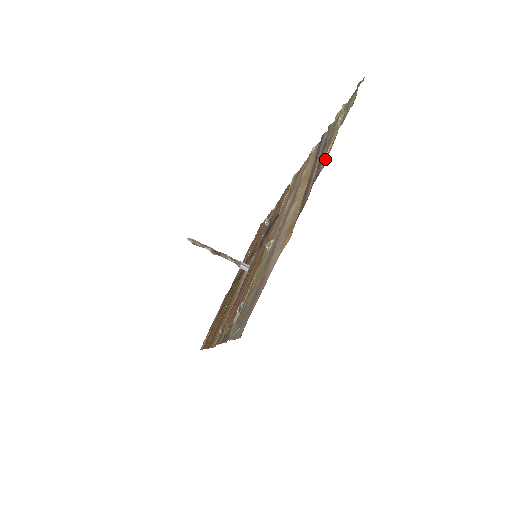
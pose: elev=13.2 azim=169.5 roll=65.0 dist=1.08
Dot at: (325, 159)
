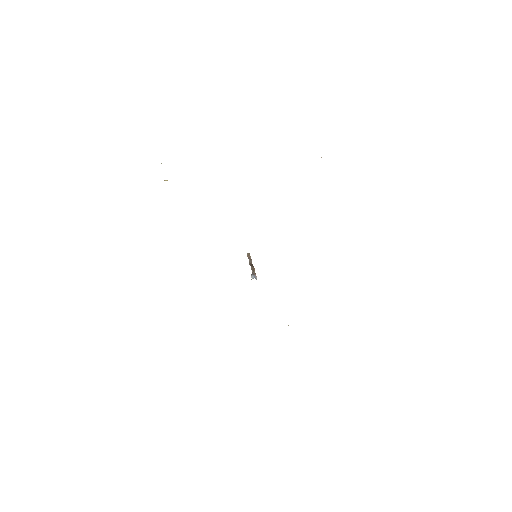
Dot at: occluded
